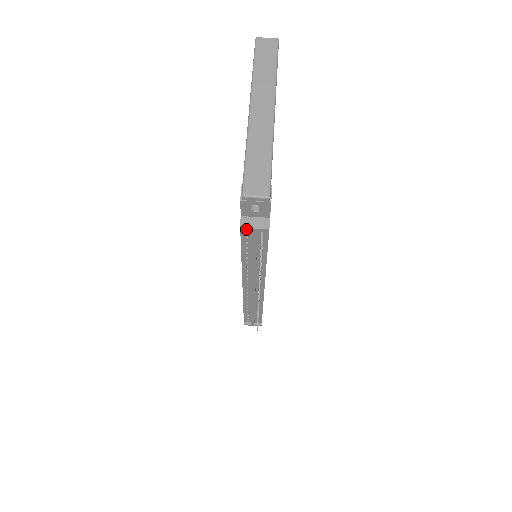
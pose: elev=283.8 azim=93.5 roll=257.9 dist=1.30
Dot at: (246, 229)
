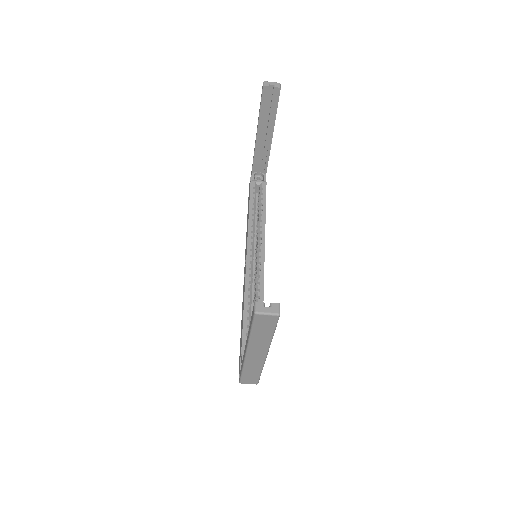
Dot at: occluded
